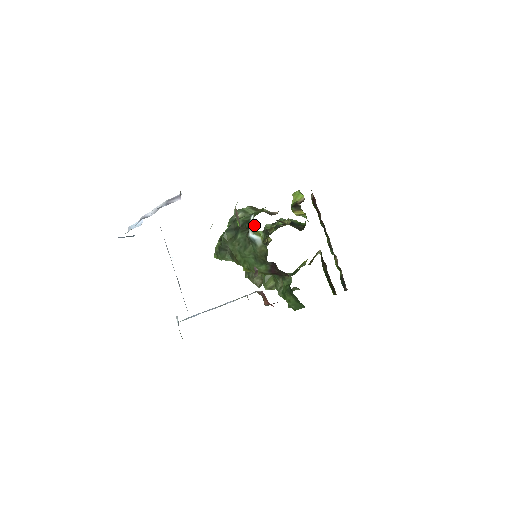
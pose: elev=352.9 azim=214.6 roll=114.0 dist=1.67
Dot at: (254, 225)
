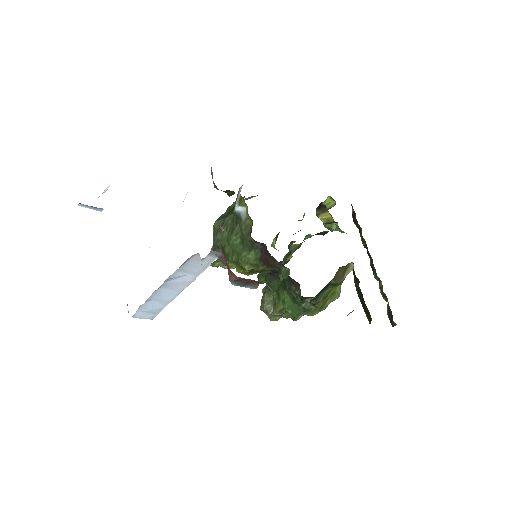
Dot at: (240, 195)
